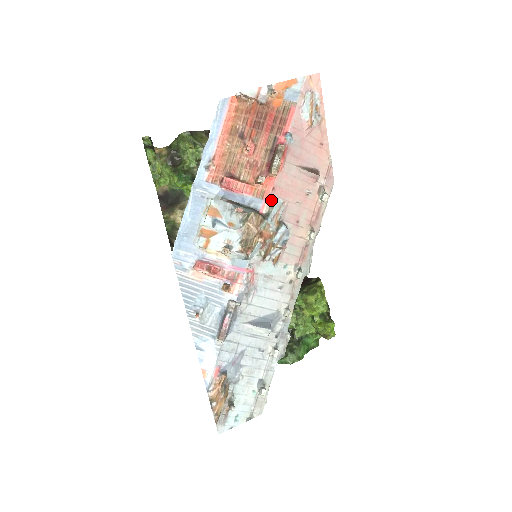
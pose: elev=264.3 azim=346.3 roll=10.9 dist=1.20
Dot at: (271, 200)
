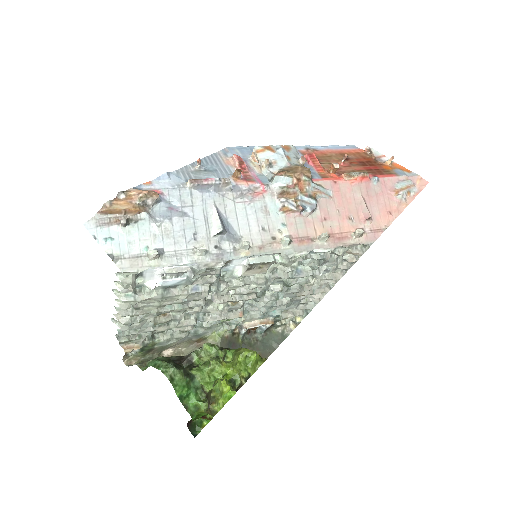
Dot at: (326, 184)
